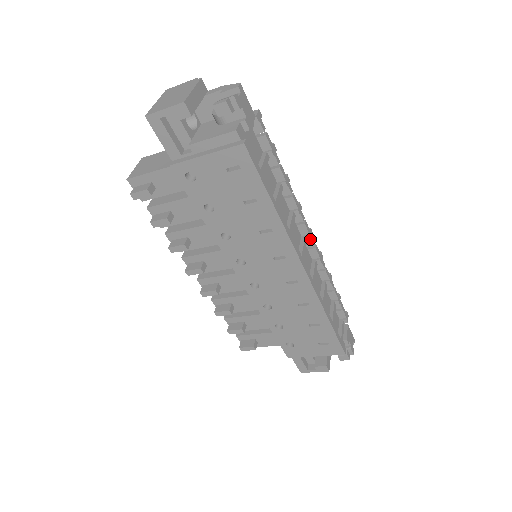
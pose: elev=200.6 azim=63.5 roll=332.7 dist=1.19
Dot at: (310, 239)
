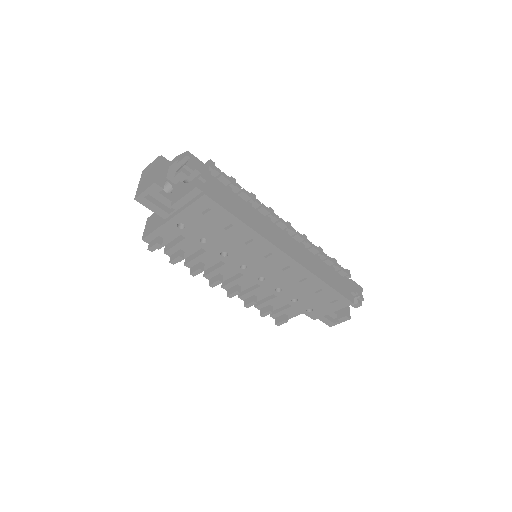
Dot at: (290, 230)
